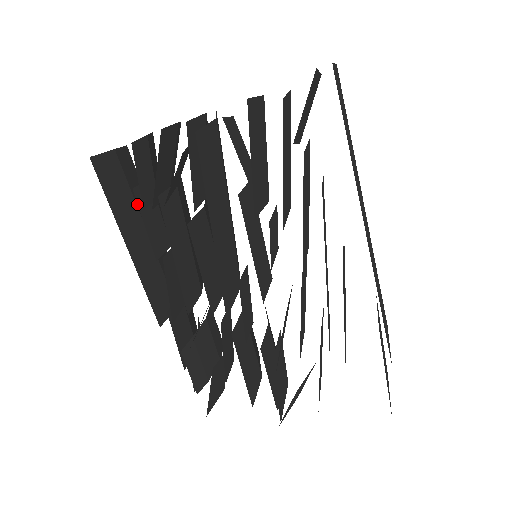
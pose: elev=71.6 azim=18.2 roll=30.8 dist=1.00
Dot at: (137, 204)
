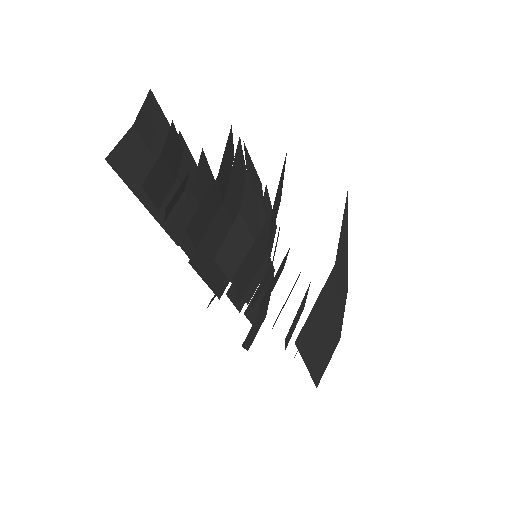
Dot at: occluded
